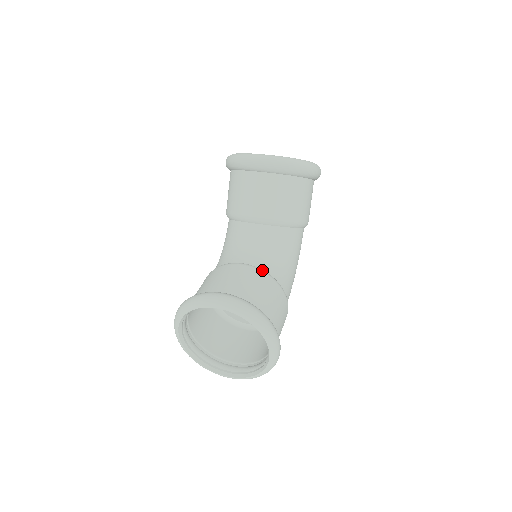
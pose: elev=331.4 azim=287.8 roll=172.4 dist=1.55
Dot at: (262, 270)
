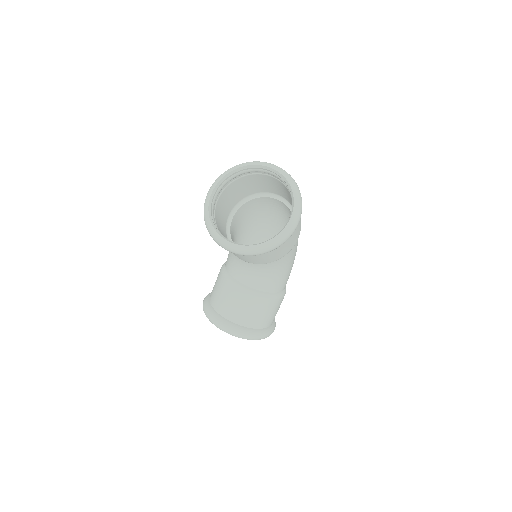
Dot at: (253, 293)
